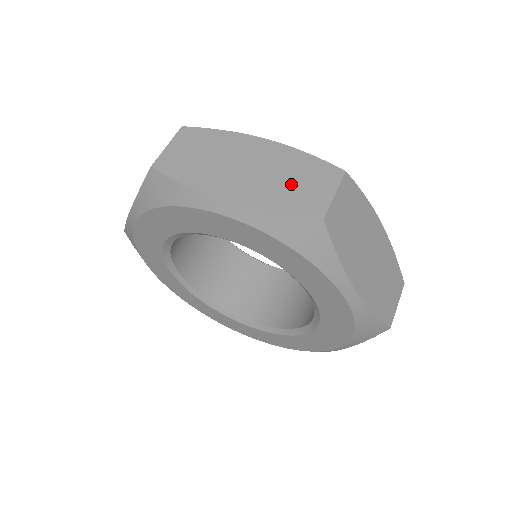
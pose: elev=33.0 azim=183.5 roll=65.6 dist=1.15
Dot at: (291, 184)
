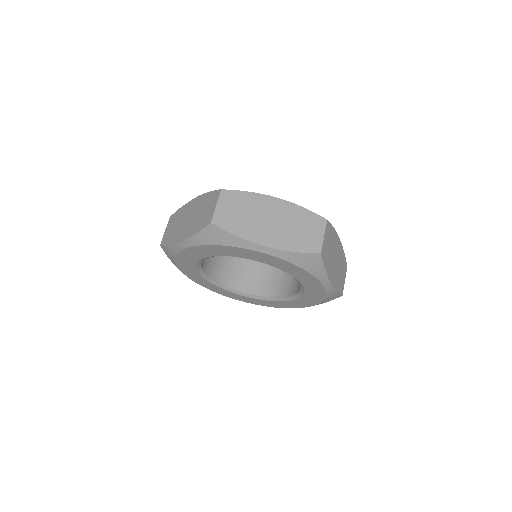
Dot at: (202, 214)
